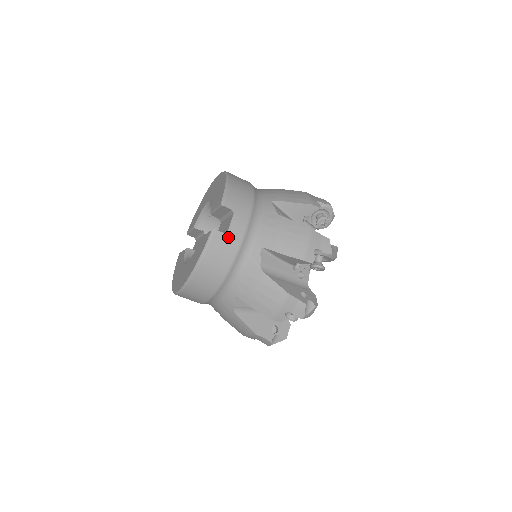
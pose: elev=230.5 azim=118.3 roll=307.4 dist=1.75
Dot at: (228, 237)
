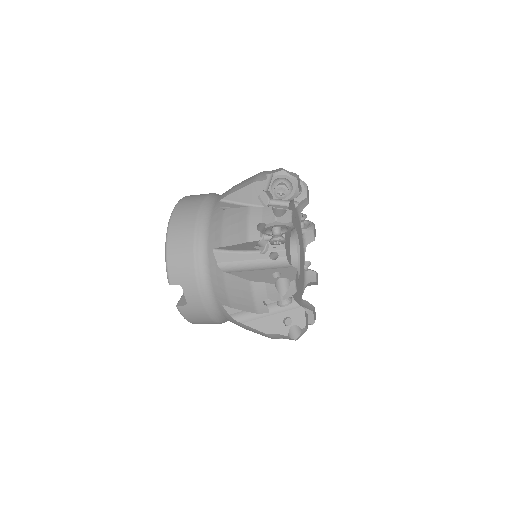
Dot at: (191, 307)
